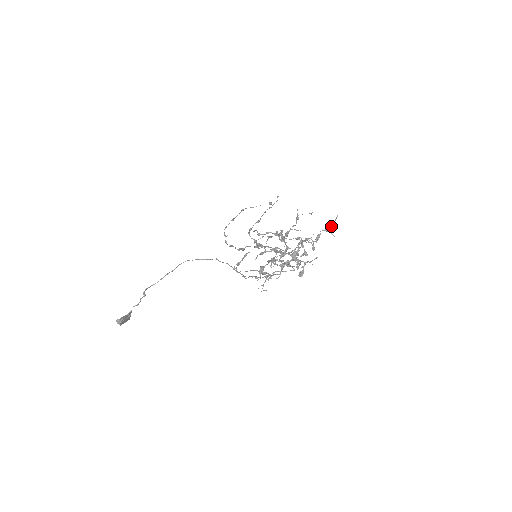
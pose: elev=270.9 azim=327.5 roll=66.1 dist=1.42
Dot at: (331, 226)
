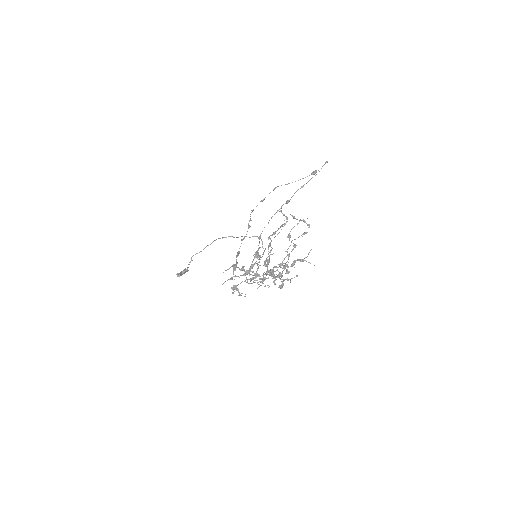
Dot at: occluded
